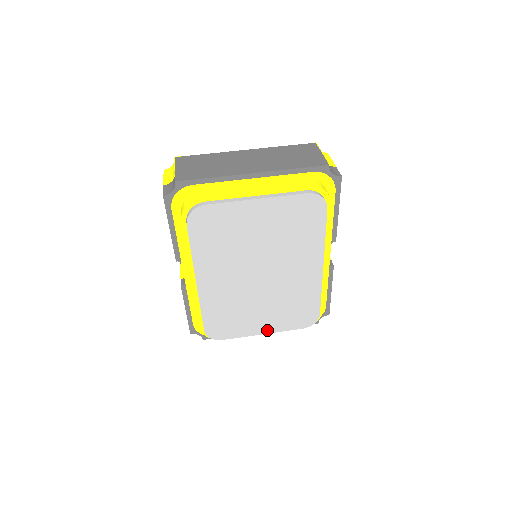
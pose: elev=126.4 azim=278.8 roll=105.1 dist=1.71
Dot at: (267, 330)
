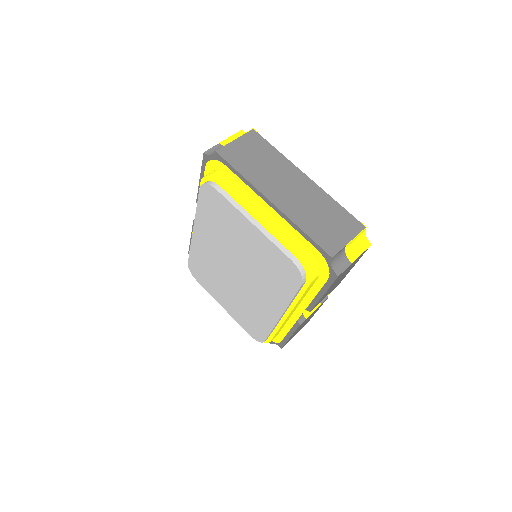
Dot at: (226, 308)
